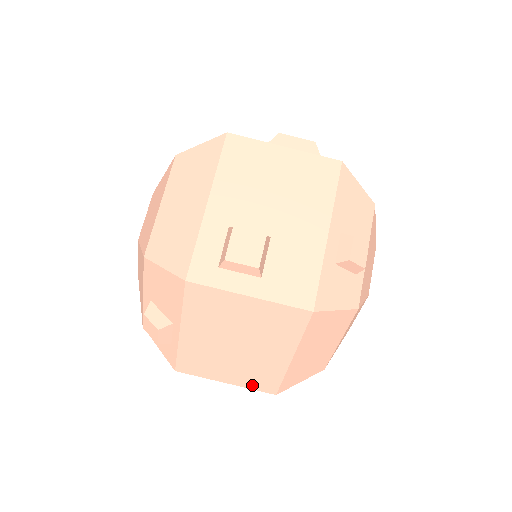
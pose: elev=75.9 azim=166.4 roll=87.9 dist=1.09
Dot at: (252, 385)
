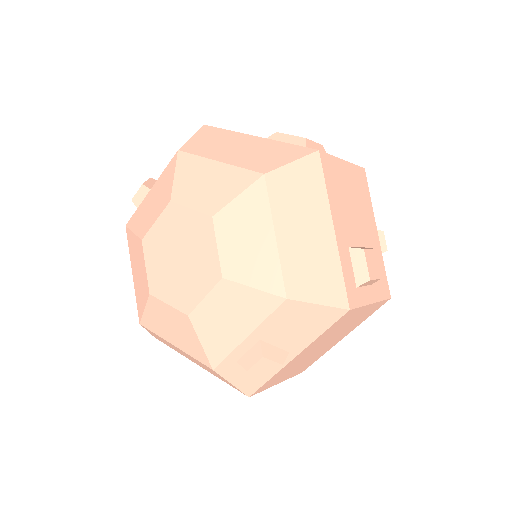
Dot at: (295, 374)
